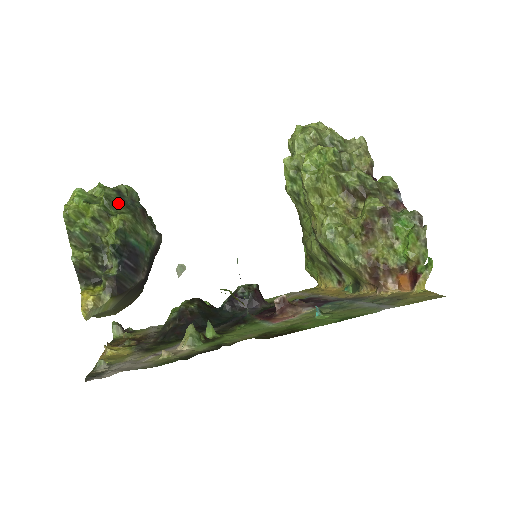
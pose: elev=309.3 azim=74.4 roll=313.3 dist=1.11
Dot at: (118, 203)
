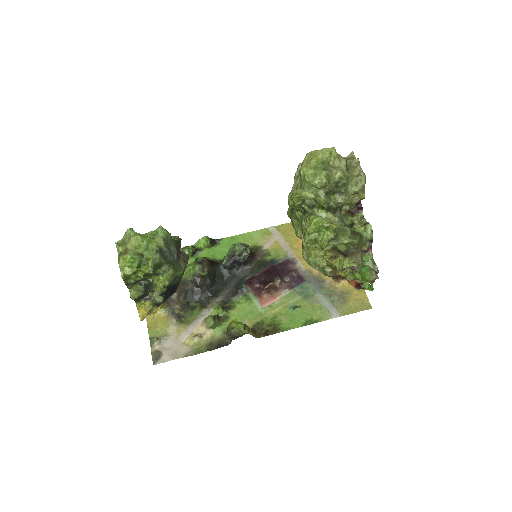
Dot at: (162, 263)
